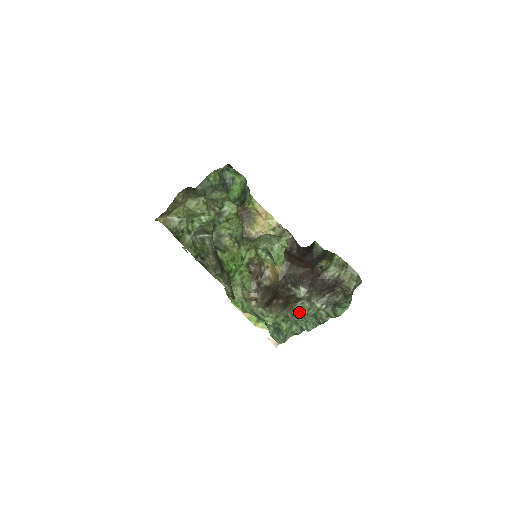
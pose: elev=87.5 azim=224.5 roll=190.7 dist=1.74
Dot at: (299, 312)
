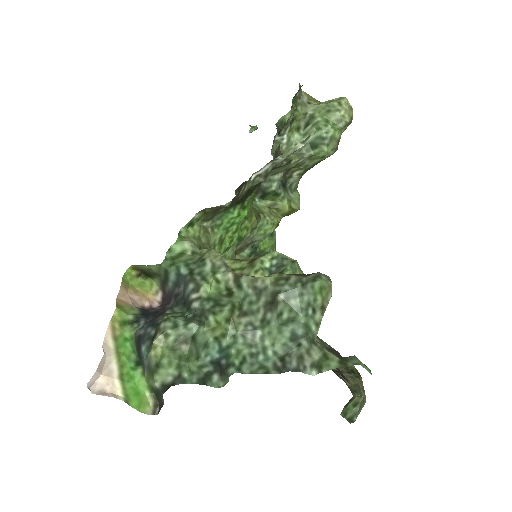
Dot at: (319, 284)
